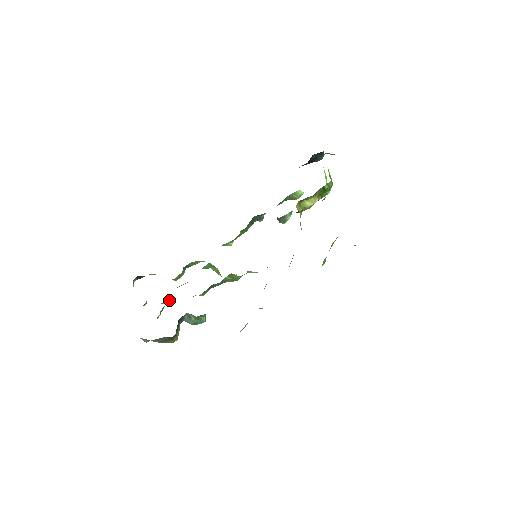
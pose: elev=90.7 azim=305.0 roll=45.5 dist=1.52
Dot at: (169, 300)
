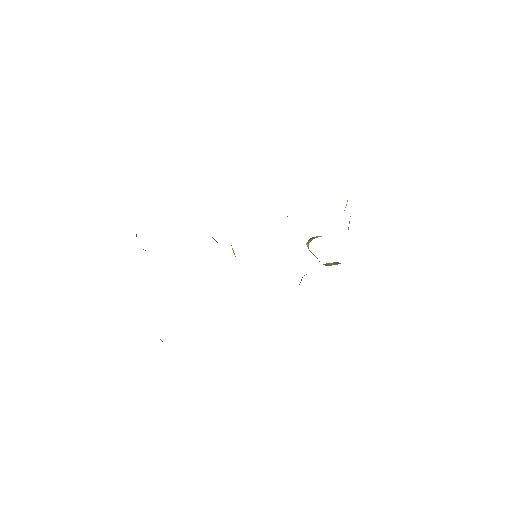
Dot at: occluded
